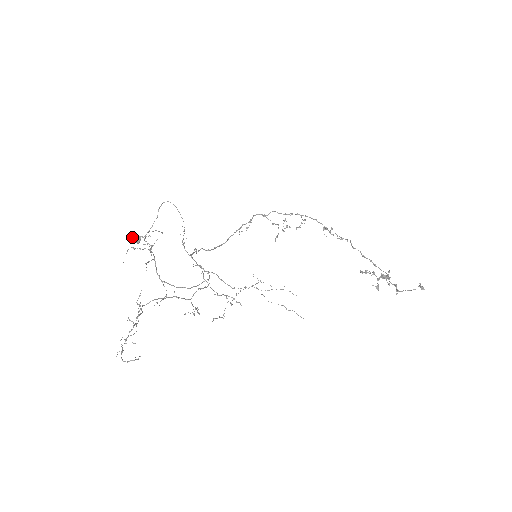
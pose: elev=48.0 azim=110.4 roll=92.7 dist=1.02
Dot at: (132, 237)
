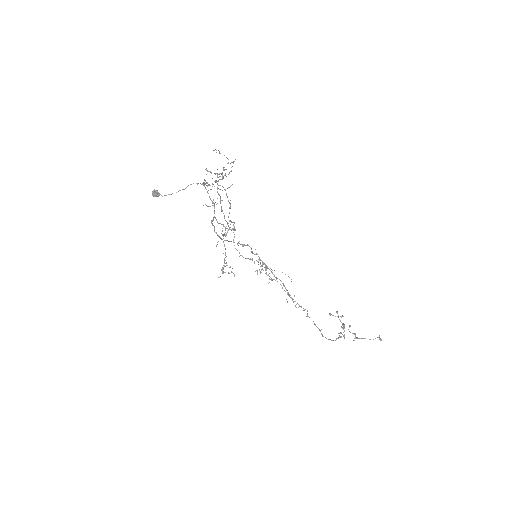
Dot at: occluded
